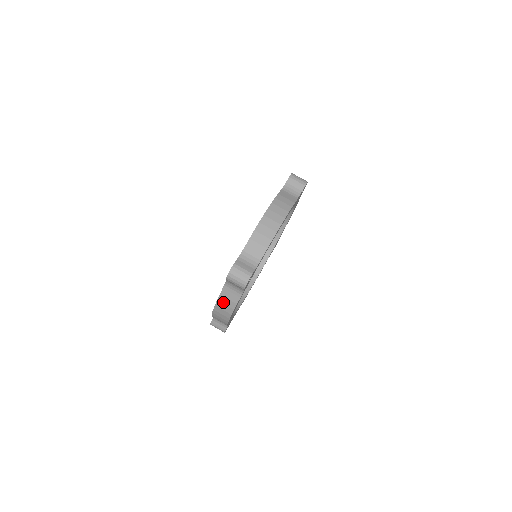
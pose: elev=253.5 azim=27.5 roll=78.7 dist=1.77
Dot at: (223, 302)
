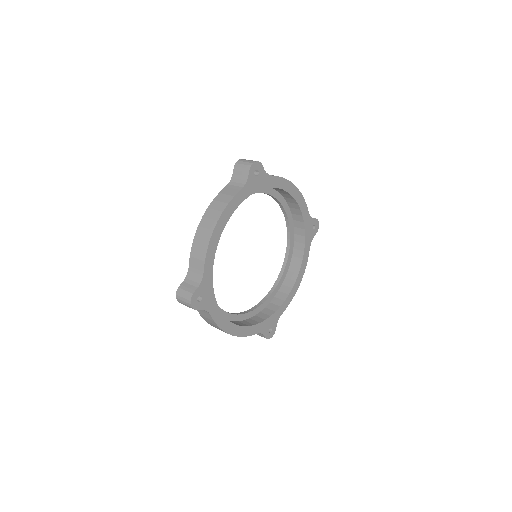
Dot at: (208, 321)
